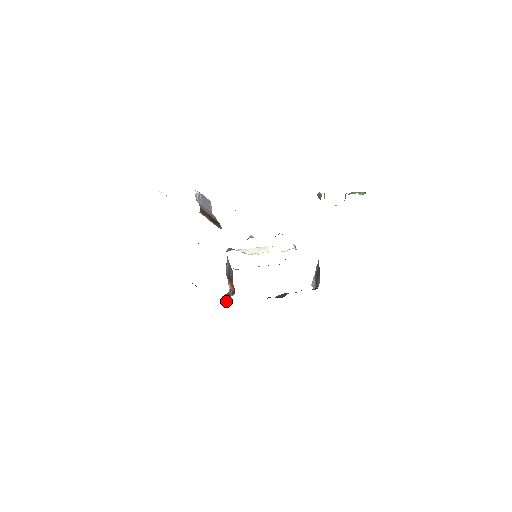
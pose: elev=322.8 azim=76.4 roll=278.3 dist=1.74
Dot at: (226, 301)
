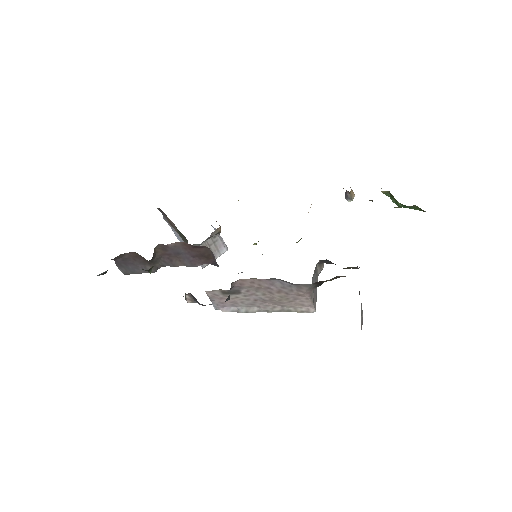
Dot at: occluded
